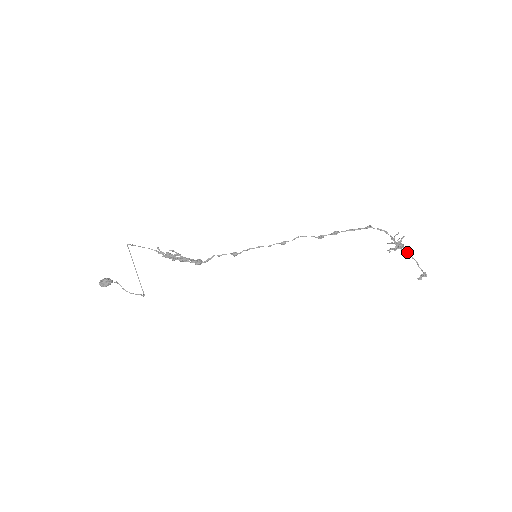
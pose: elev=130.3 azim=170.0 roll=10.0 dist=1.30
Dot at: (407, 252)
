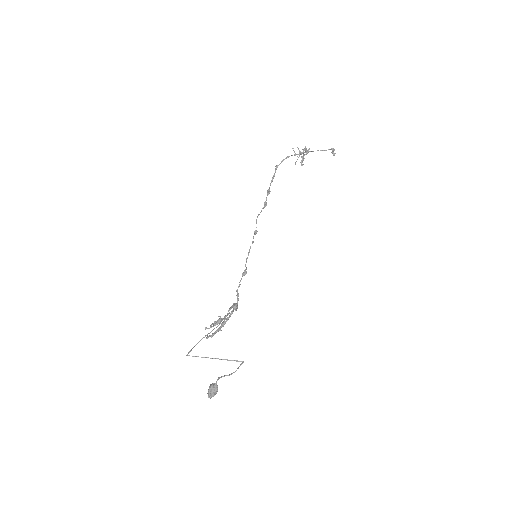
Dot at: occluded
